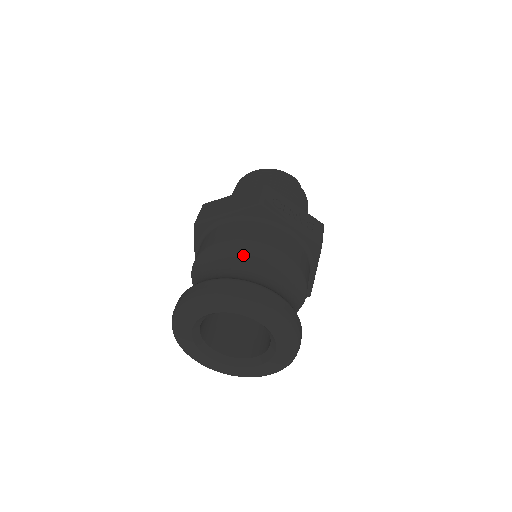
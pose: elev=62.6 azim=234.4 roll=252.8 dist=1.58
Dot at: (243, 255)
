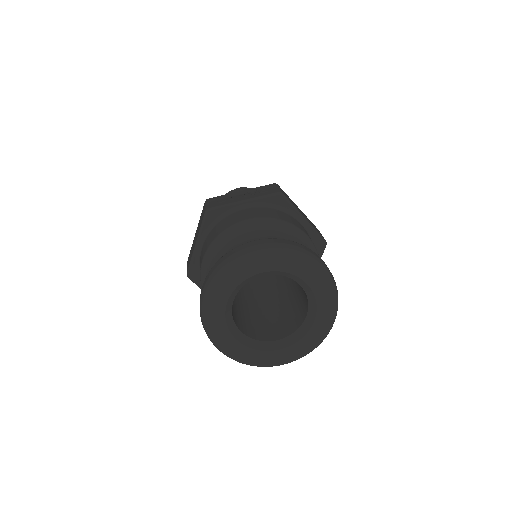
Dot at: (221, 249)
